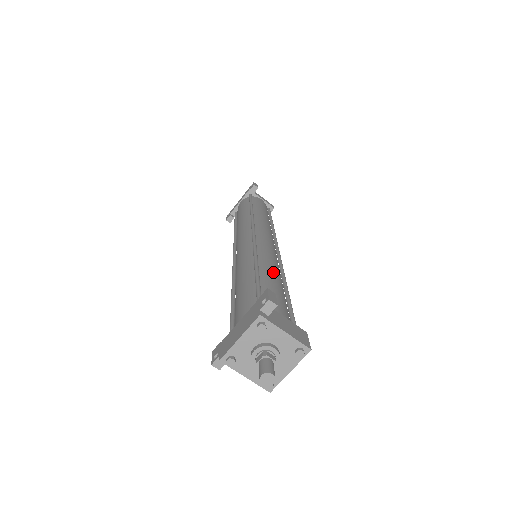
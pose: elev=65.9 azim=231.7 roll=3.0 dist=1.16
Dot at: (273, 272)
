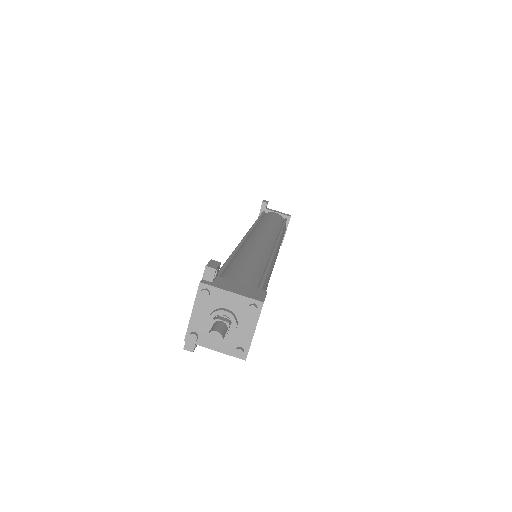
Dot at: (250, 256)
